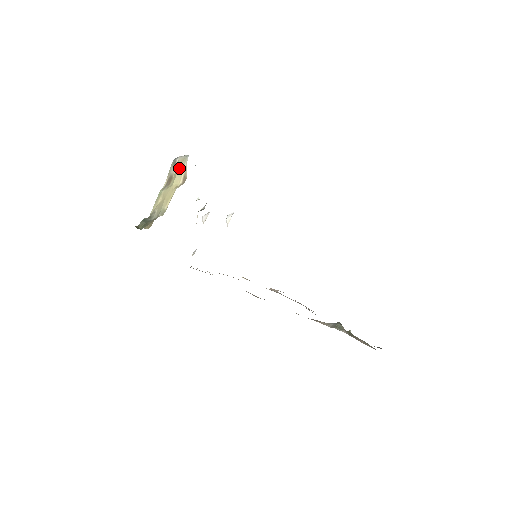
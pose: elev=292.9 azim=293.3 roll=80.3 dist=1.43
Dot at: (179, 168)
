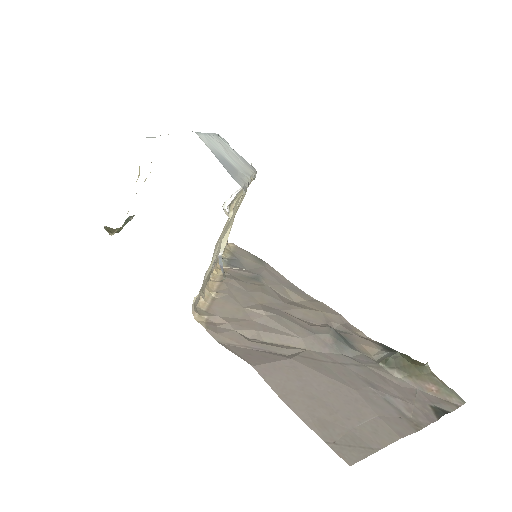
Dot at: occluded
